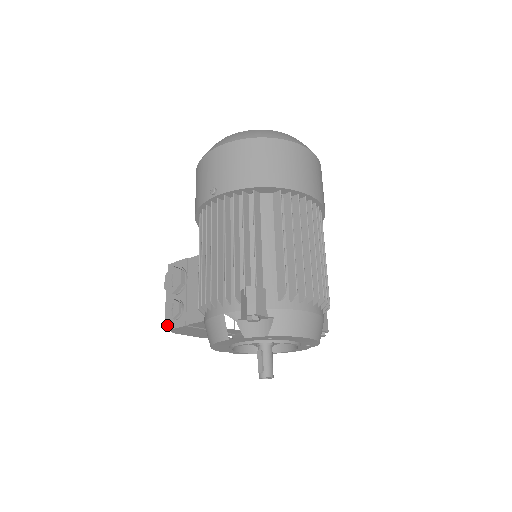
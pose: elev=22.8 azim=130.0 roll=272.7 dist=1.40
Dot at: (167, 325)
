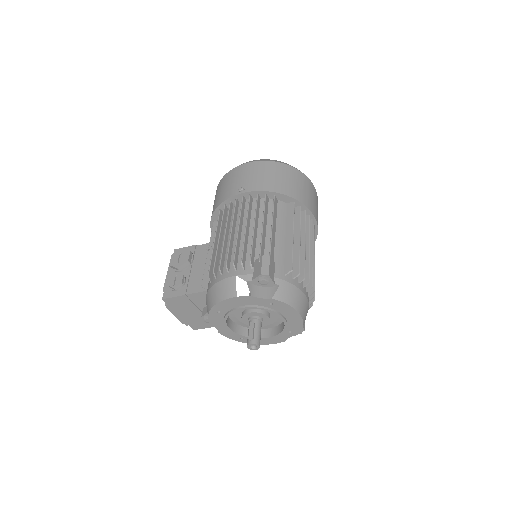
Dot at: (165, 295)
